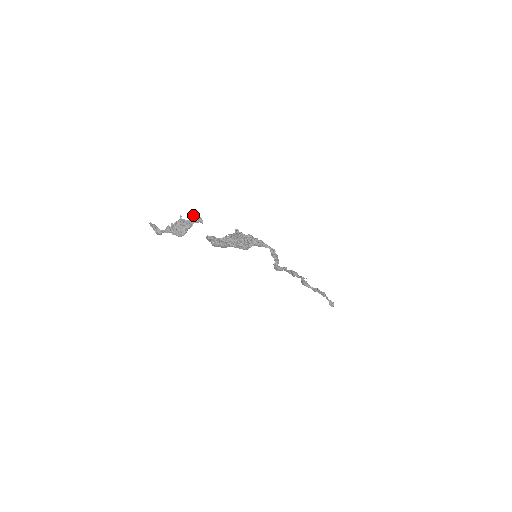
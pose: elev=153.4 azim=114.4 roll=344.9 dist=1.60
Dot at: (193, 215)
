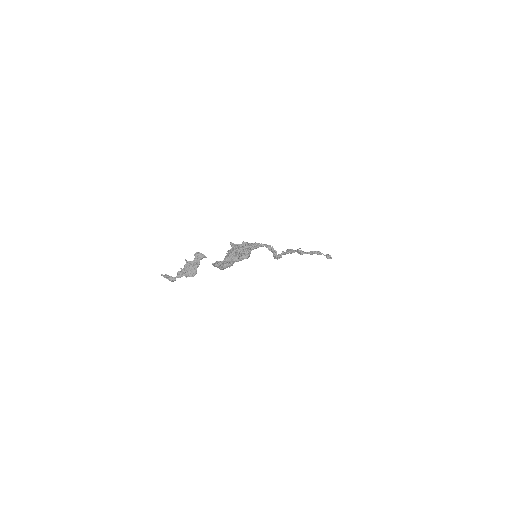
Dot at: (195, 254)
